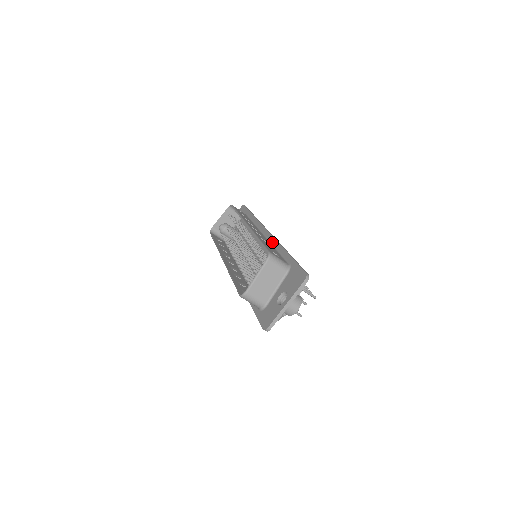
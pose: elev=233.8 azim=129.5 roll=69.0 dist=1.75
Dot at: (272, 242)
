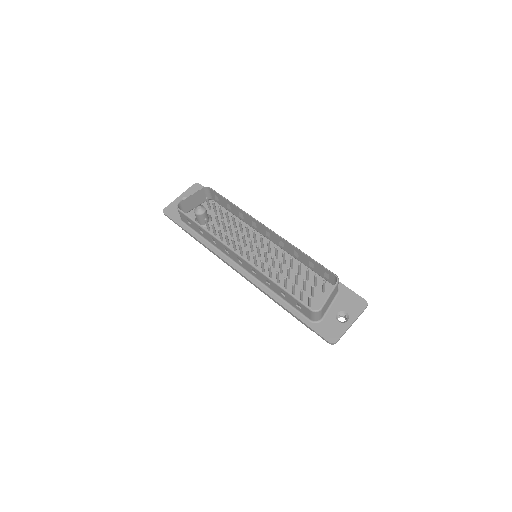
Dot at: occluded
